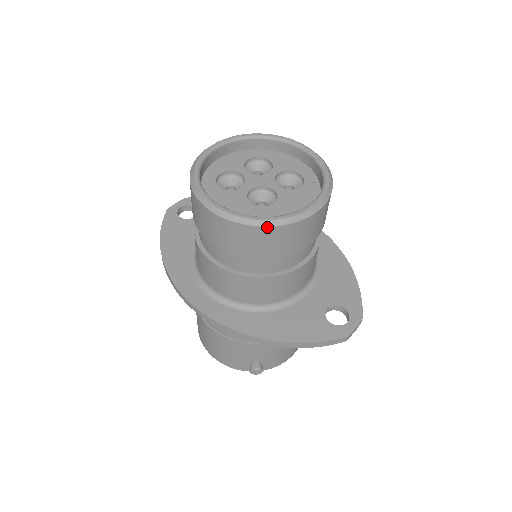
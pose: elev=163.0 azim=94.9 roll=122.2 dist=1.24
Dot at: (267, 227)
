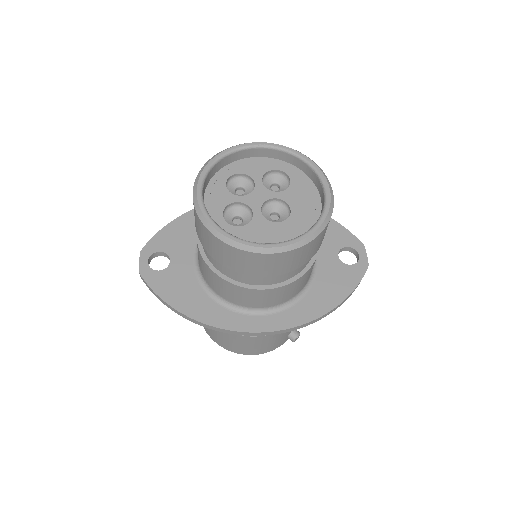
Dot at: (319, 235)
